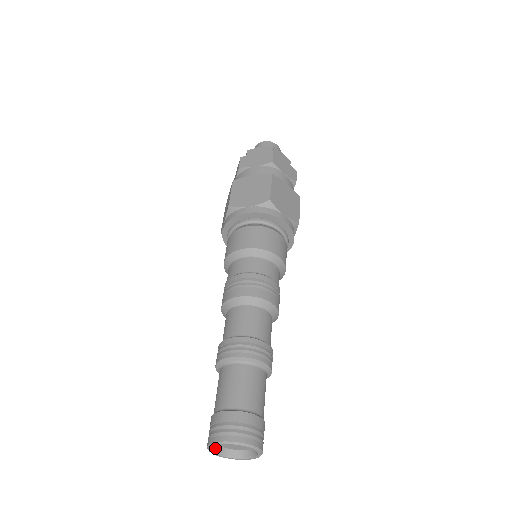
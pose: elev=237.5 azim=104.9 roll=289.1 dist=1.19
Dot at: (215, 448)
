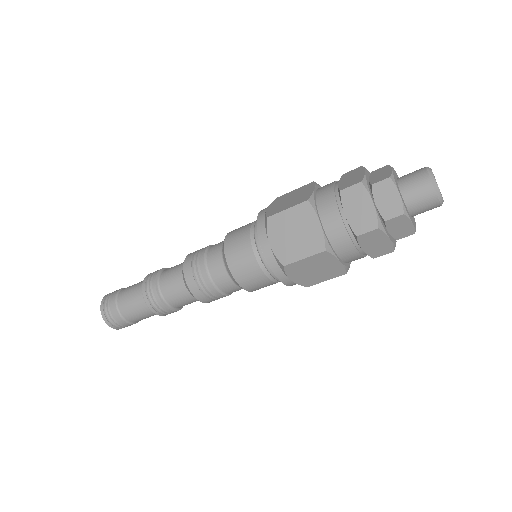
Dot at: occluded
